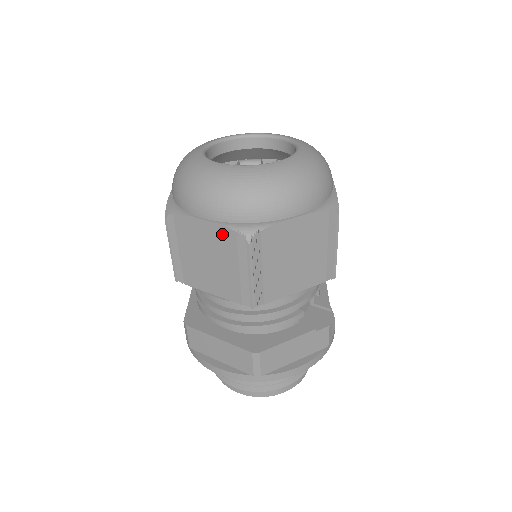
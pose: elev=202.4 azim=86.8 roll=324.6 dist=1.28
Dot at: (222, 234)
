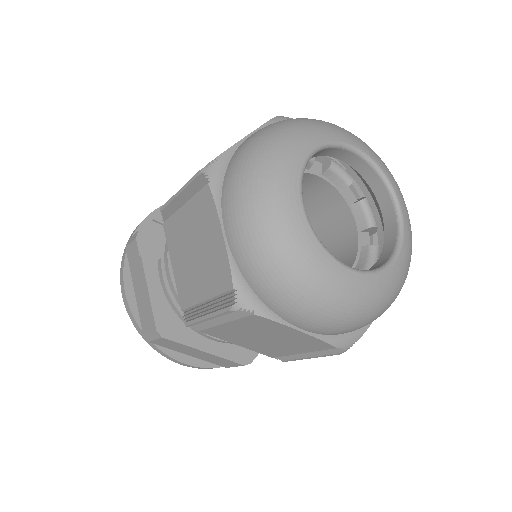
Dot at: (314, 342)
